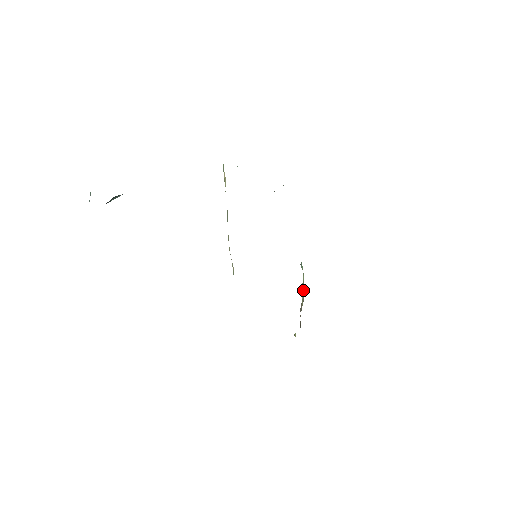
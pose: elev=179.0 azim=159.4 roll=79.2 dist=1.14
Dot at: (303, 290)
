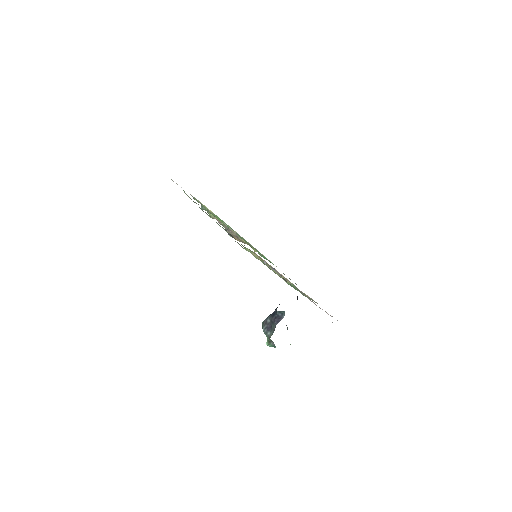
Dot at: (221, 222)
